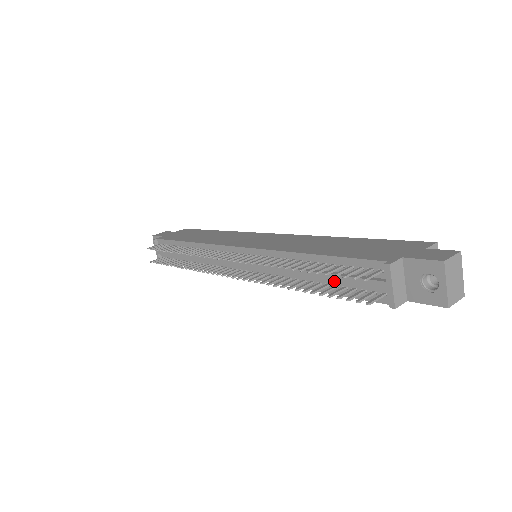
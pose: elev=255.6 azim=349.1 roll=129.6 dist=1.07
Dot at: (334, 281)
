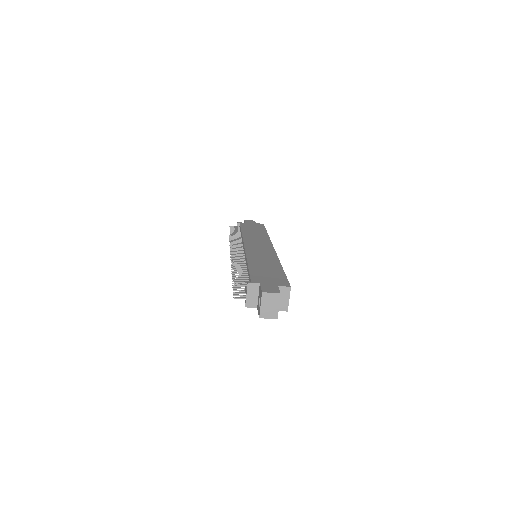
Dot at: occluded
